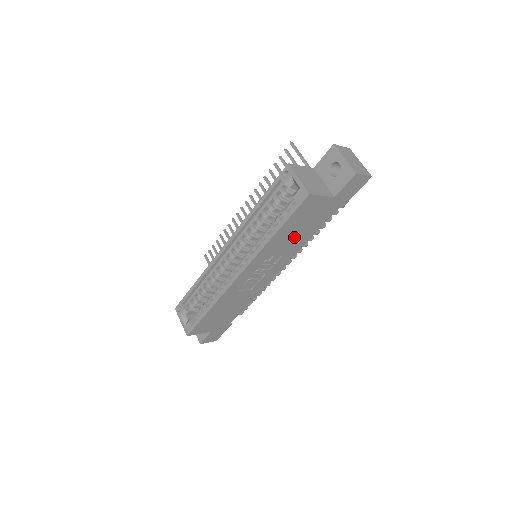
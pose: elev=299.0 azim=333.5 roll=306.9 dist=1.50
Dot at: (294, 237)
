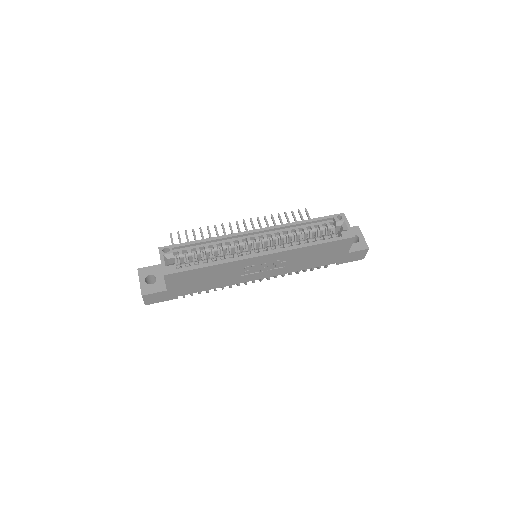
Dot at: (307, 259)
